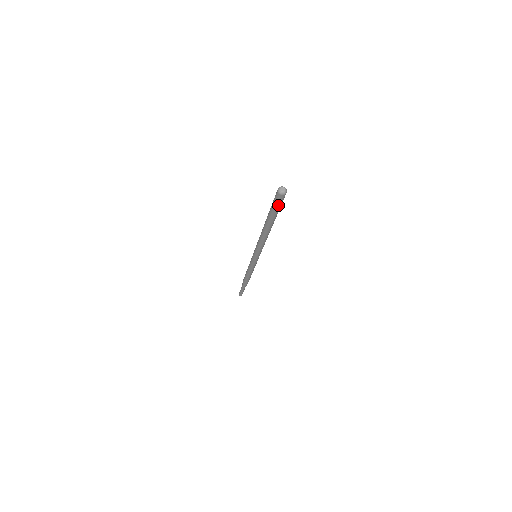
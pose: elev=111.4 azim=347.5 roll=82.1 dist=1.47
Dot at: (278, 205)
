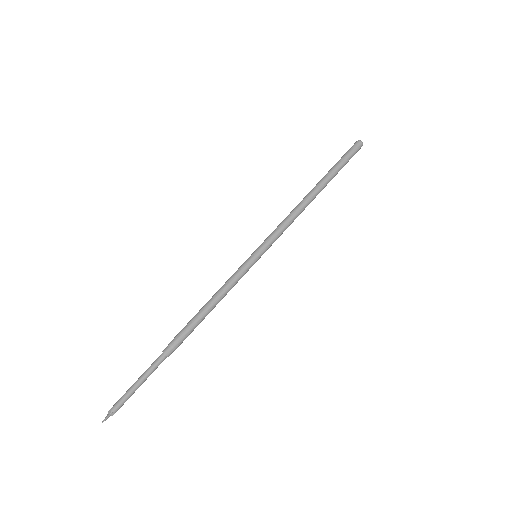
Dot at: occluded
